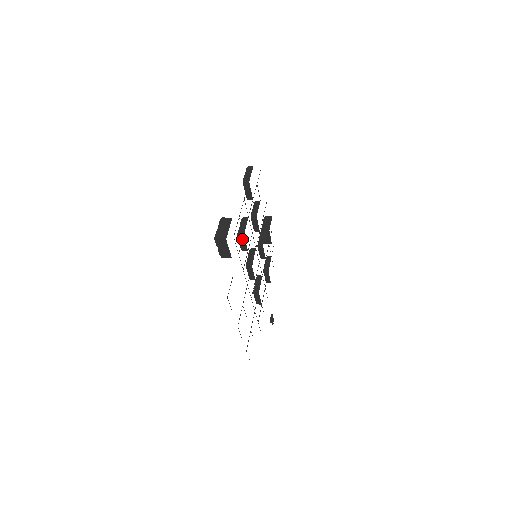
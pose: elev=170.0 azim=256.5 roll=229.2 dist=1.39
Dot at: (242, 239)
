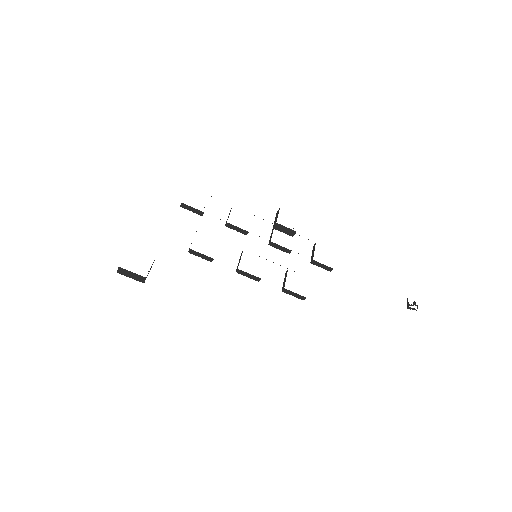
Dot at: occluded
